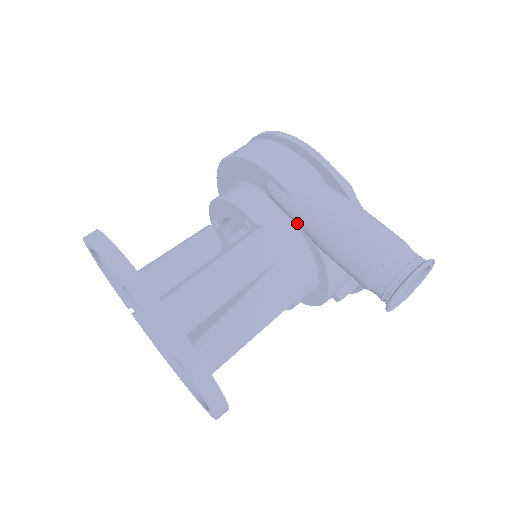
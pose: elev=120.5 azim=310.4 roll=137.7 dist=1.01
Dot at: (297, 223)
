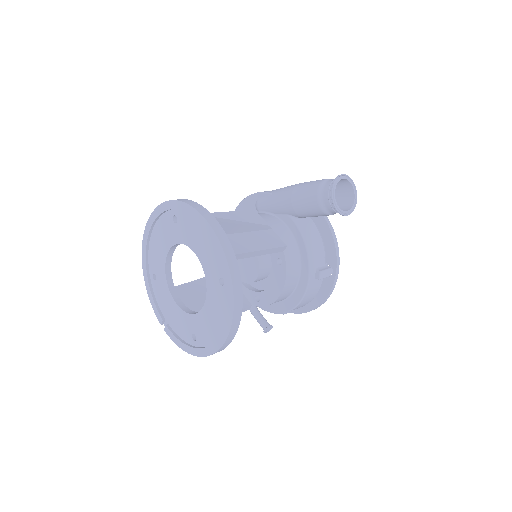
Dot at: (276, 206)
